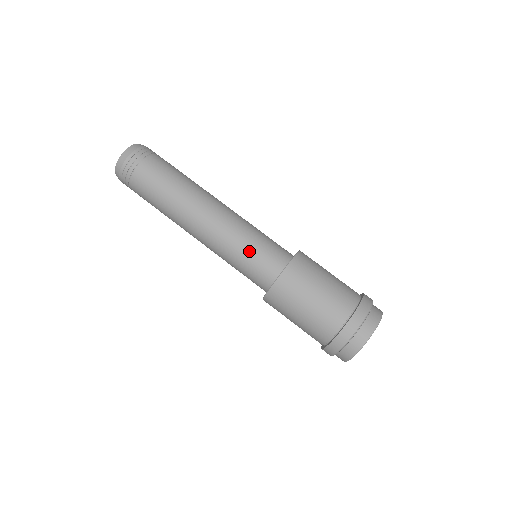
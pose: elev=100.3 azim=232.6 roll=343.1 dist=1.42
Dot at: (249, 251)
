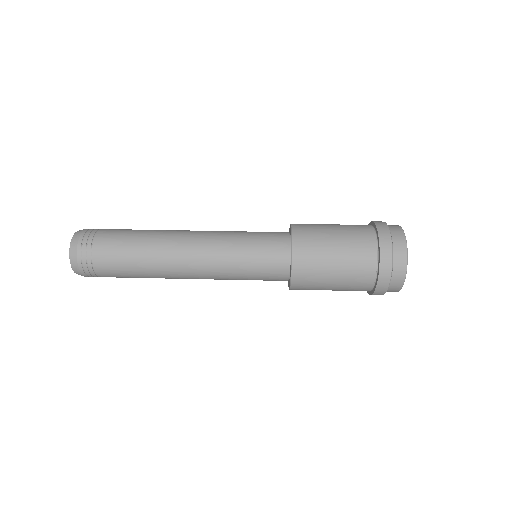
Dot at: (249, 245)
